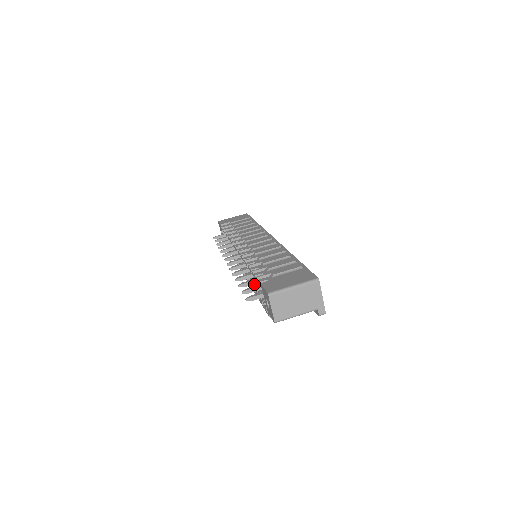
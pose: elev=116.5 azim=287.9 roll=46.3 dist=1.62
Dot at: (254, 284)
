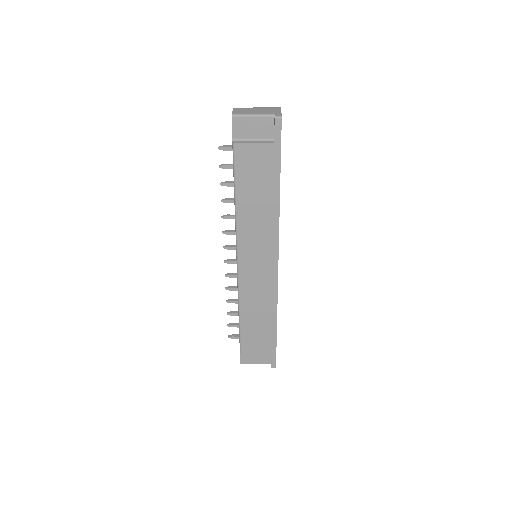
Dot at: occluded
